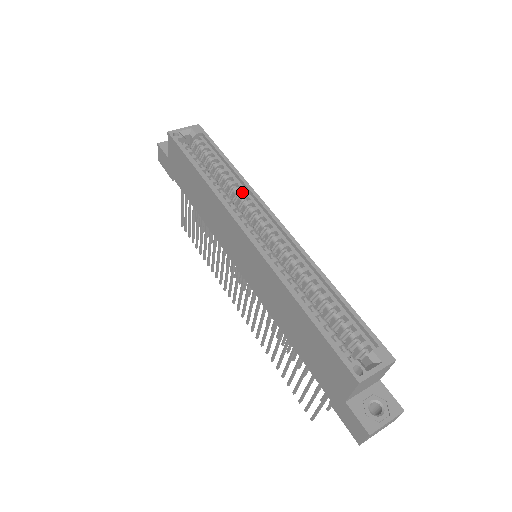
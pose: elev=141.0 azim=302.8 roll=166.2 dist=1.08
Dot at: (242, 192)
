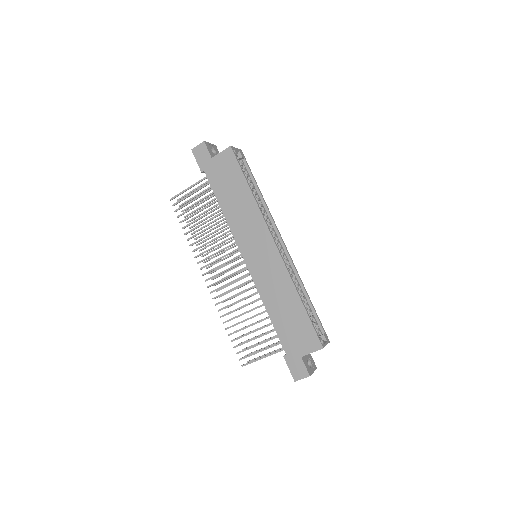
Dot at: (264, 214)
